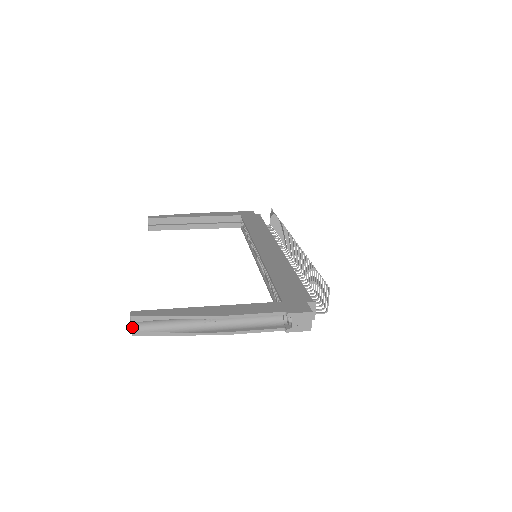
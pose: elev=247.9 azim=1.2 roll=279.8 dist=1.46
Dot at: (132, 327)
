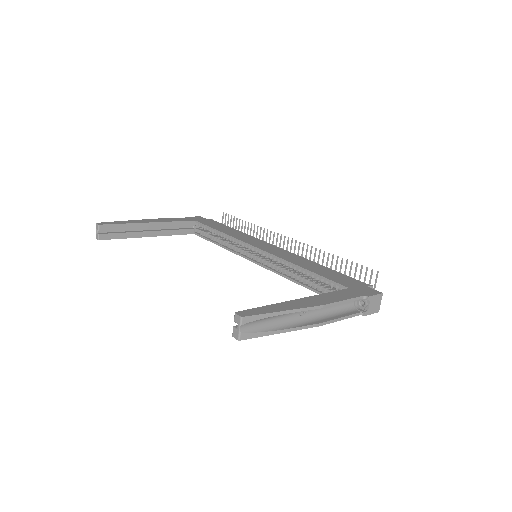
Dot at: (240, 330)
